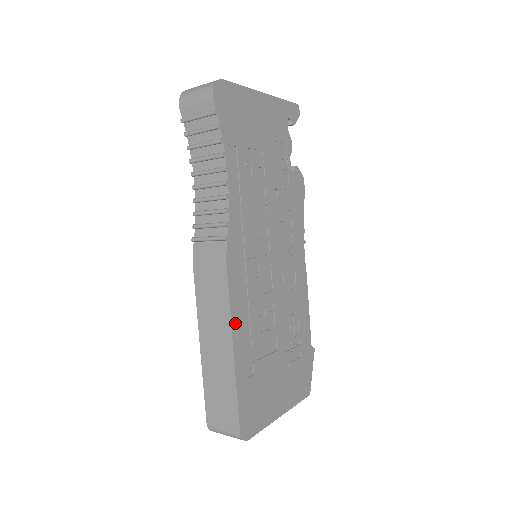
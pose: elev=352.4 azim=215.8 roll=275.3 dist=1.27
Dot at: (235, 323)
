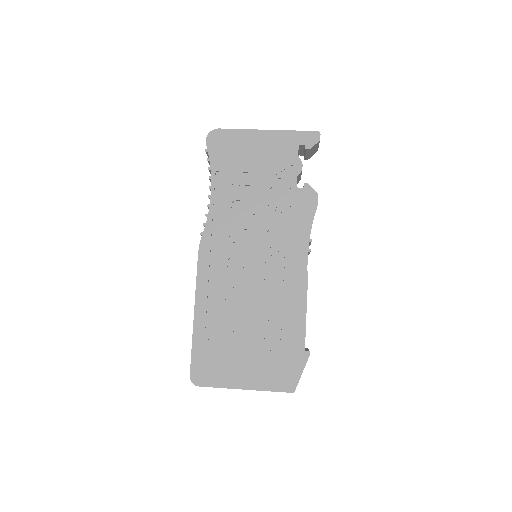
Dot at: (200, 294)
